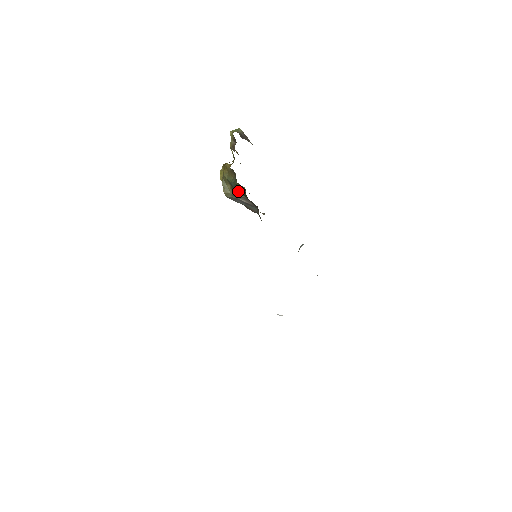
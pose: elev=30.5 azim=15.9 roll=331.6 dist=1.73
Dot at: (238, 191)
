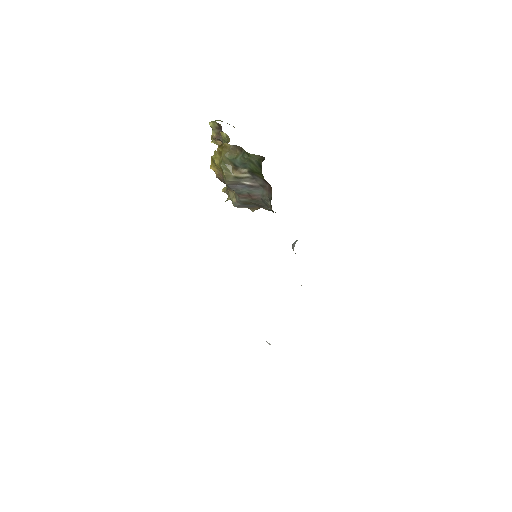
Dot at: (243, 169)
